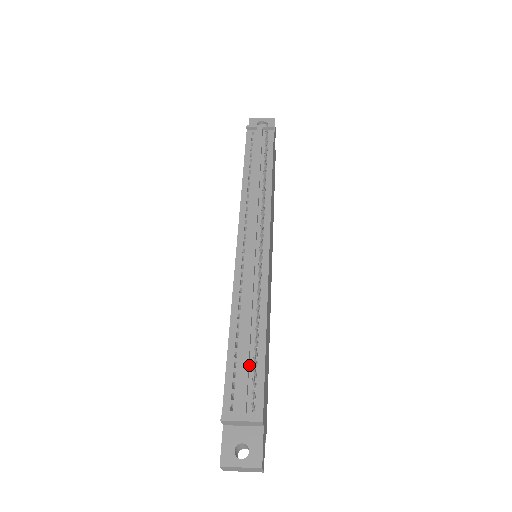
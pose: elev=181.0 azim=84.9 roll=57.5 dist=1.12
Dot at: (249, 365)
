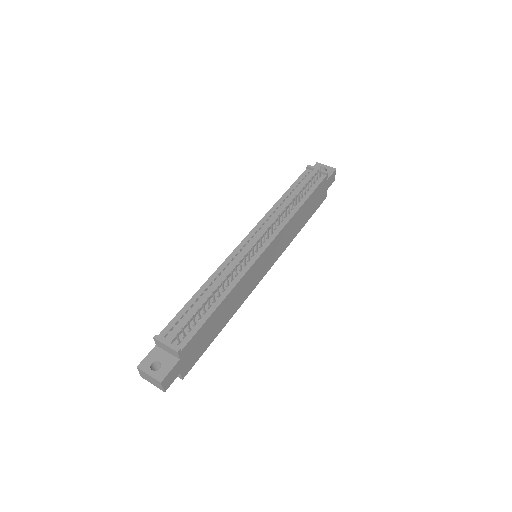
Dot at: (196, 316)
